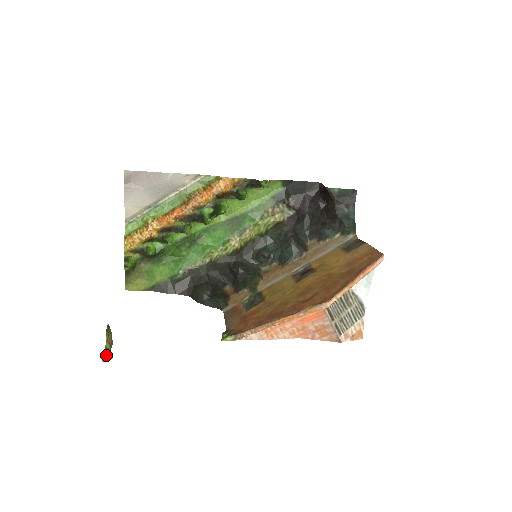
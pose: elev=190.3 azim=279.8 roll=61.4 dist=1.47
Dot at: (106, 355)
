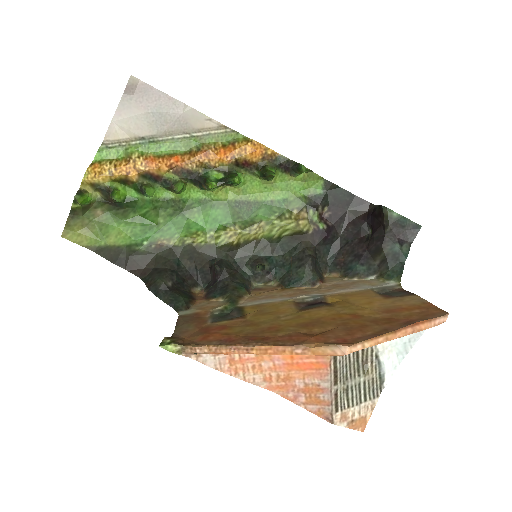
Dot at: out of frame
